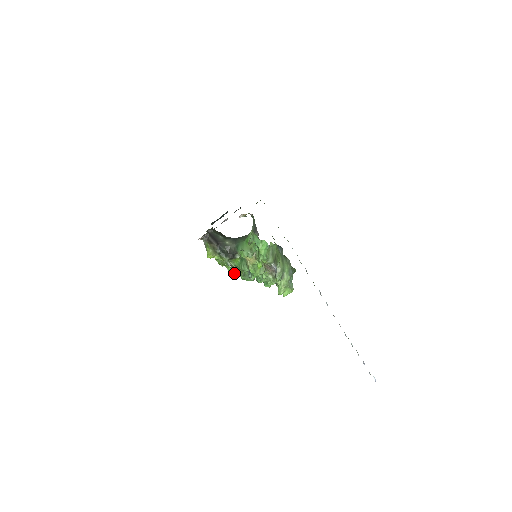
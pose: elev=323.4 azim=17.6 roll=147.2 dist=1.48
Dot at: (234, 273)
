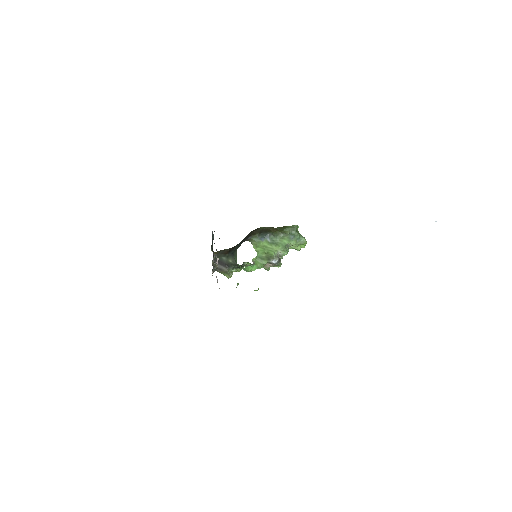
Dot at: occluded
